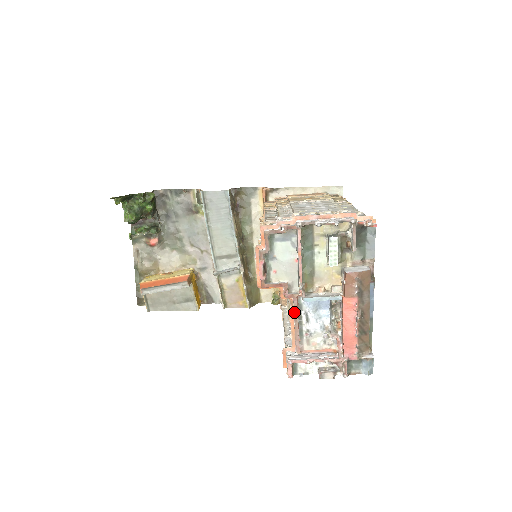
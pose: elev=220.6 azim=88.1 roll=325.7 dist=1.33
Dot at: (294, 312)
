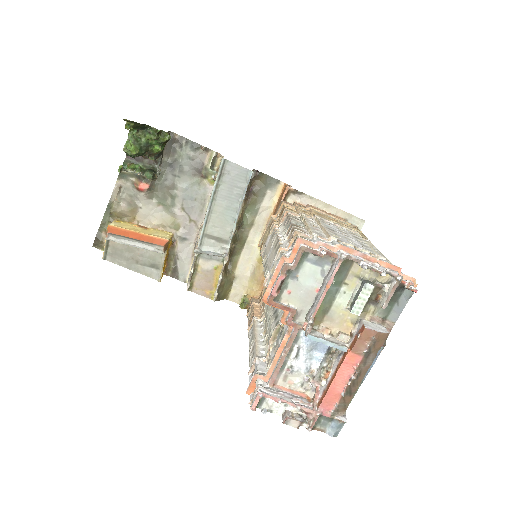
Dot at: (288, 343)
